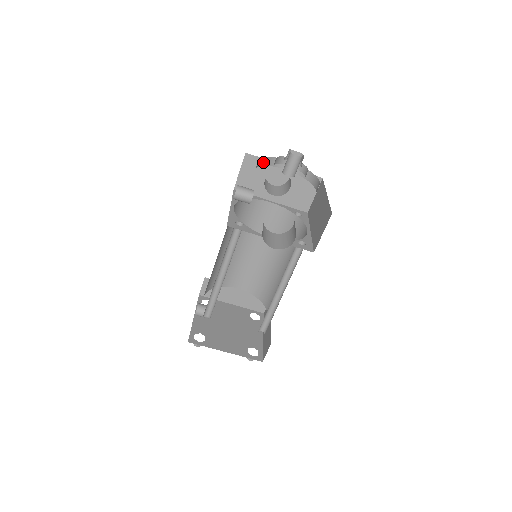
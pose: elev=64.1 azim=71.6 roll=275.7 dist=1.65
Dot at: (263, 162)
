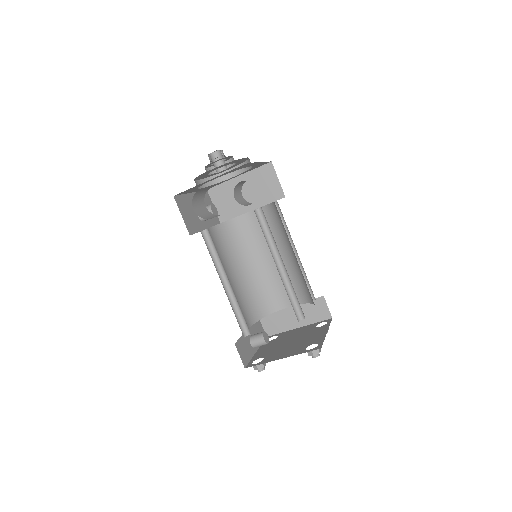
Dot at: (211, 182)
